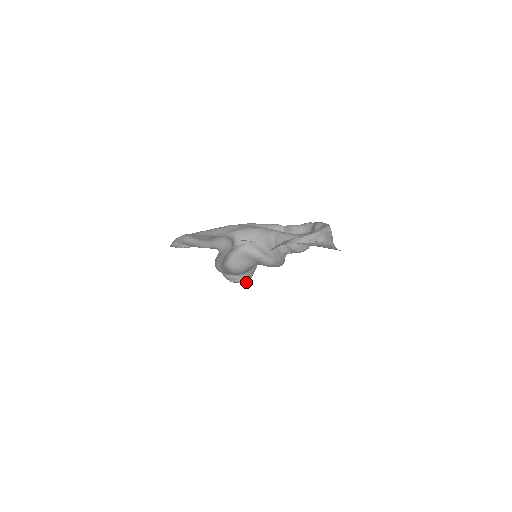
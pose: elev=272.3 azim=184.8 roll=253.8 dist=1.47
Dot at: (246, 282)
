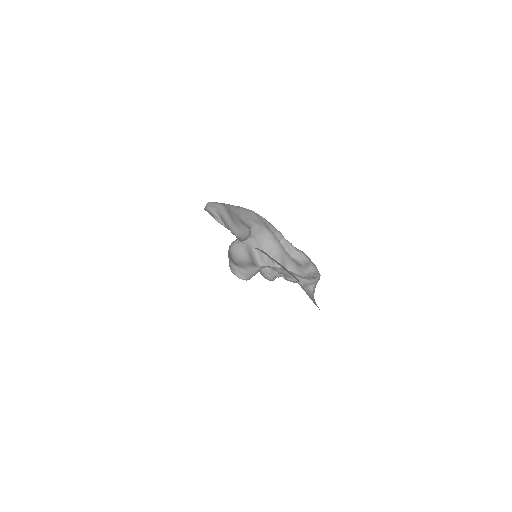
Dot at: (240, 278)
